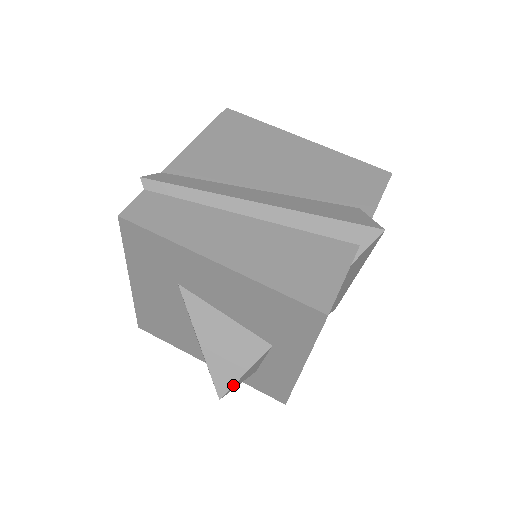
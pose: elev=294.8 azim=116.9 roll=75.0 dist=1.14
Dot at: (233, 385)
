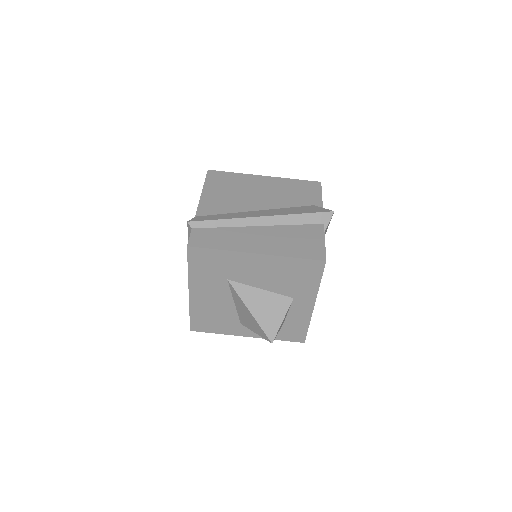
Dot at: occluded
